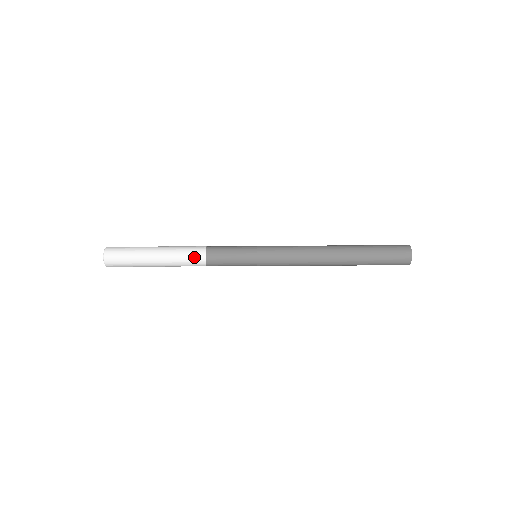
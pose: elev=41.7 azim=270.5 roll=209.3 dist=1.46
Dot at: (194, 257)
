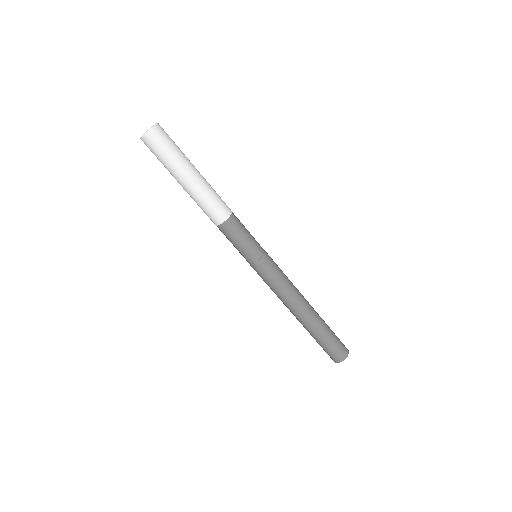
Dot at: (220, 209)
